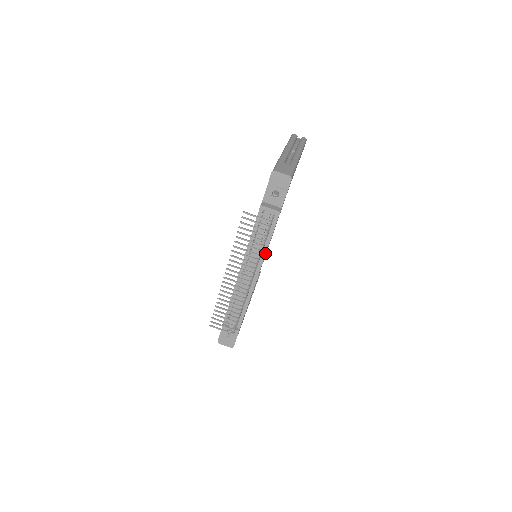
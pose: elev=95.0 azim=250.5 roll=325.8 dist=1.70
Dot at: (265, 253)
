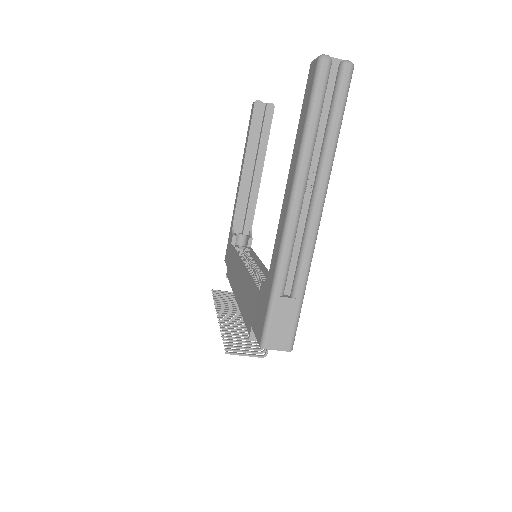
Dot at: occluded
